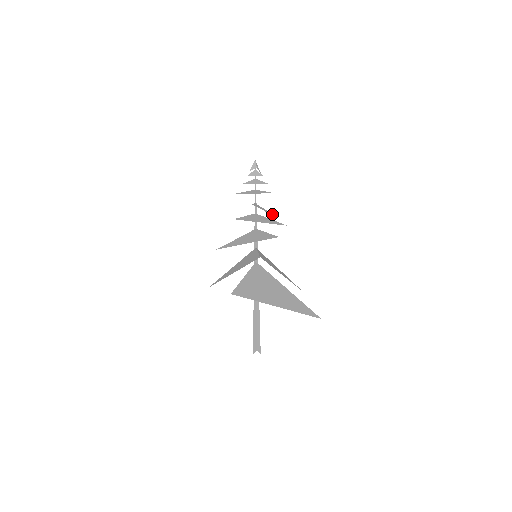
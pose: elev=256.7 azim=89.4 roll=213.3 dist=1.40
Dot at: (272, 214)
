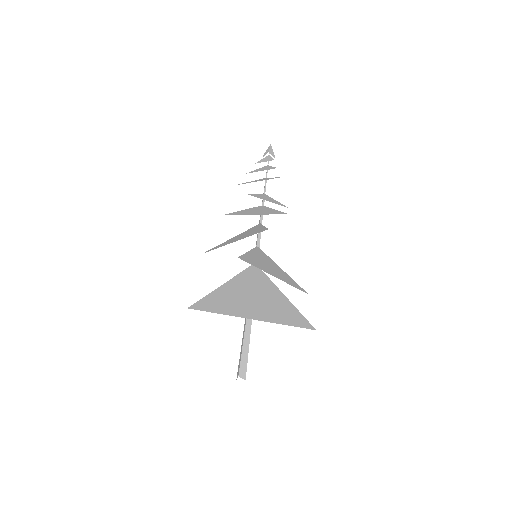
Dot at: (279, 203)
